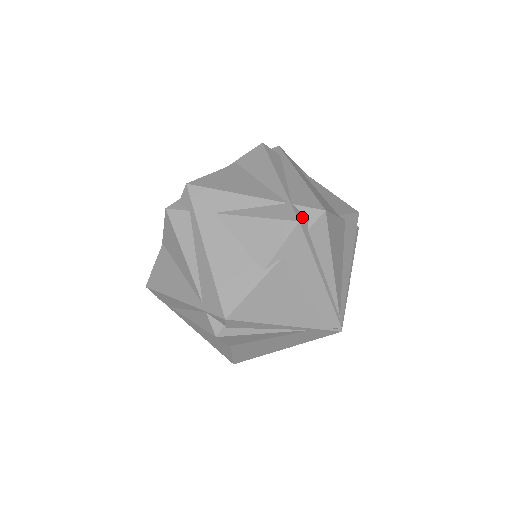
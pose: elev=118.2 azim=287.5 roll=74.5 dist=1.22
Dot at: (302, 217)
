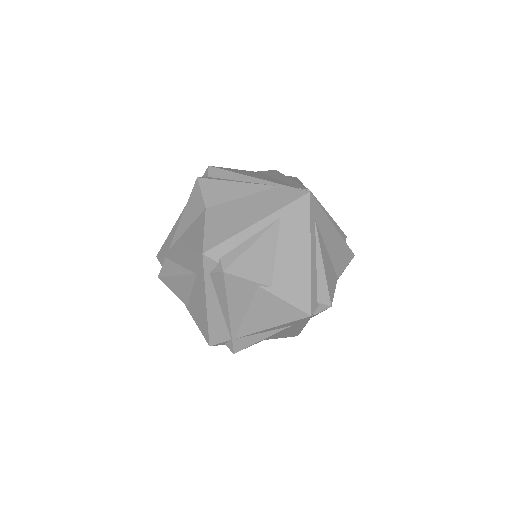
Dot at: occluded
